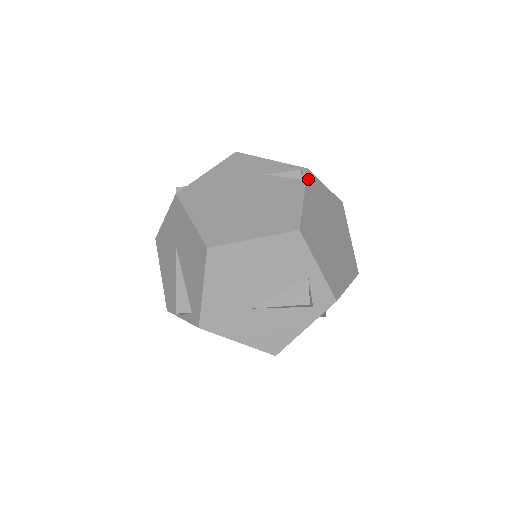
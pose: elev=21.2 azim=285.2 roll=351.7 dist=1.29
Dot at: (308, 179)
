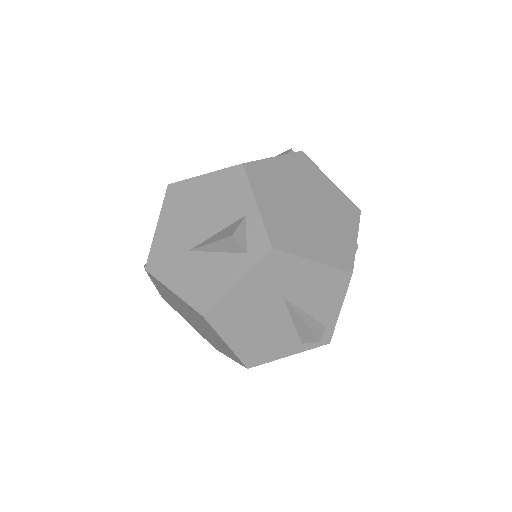
Dot at: (295, 155)
